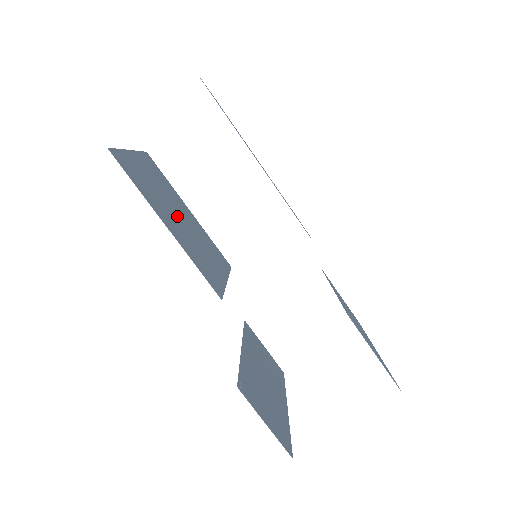
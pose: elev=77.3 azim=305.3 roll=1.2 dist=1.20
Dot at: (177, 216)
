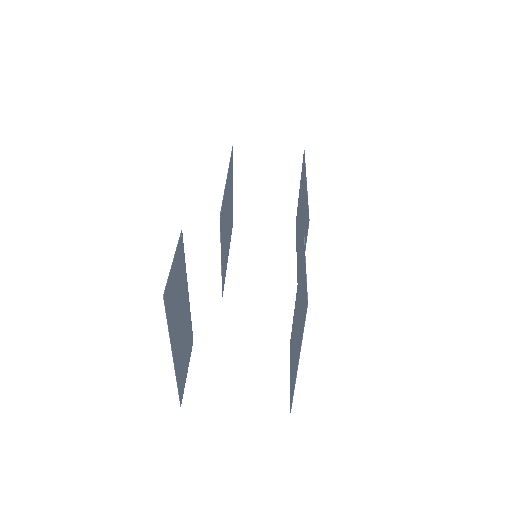
Dot at: (228, 213)
